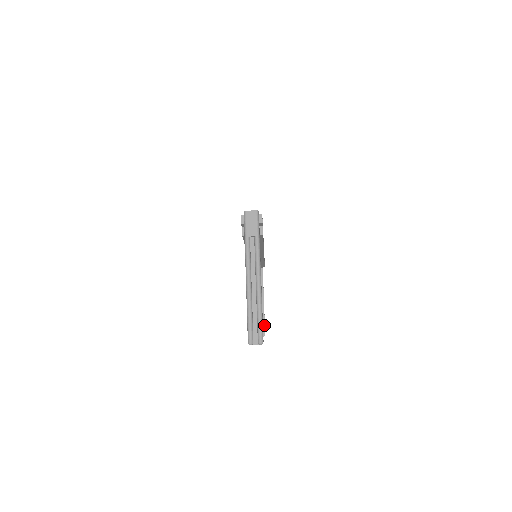
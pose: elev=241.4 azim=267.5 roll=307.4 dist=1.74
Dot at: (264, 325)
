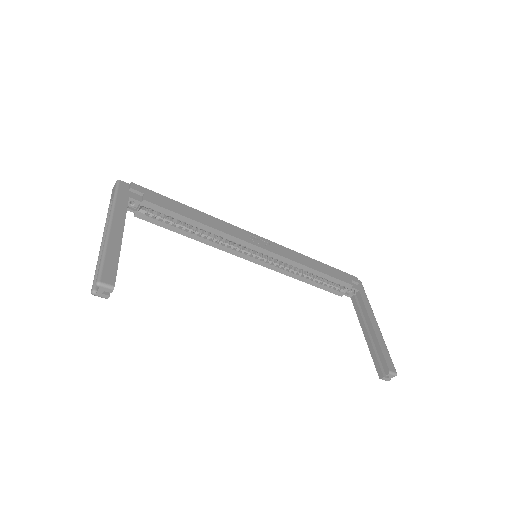
Dot at: (383, 358)
